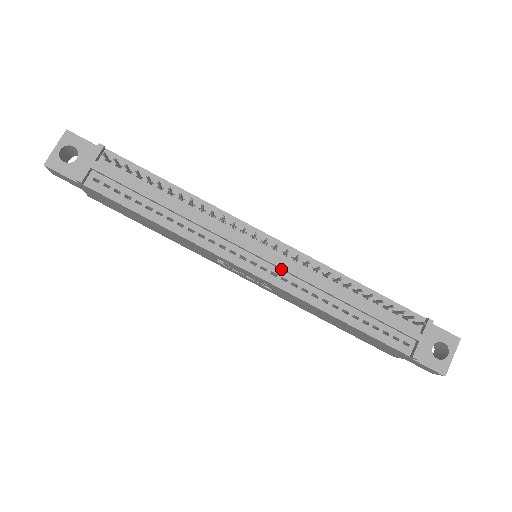
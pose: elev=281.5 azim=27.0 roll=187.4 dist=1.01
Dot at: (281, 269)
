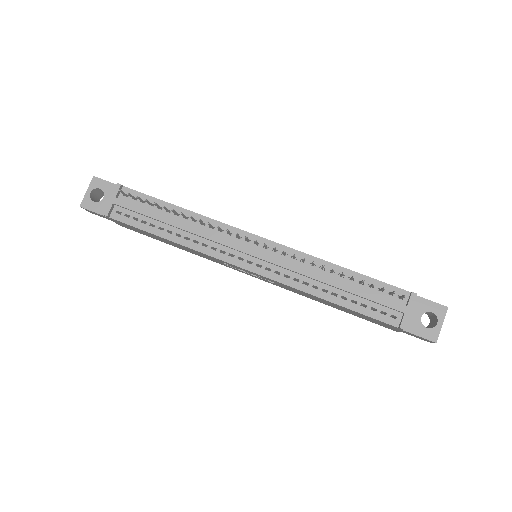
Dot at: (274, 264)
